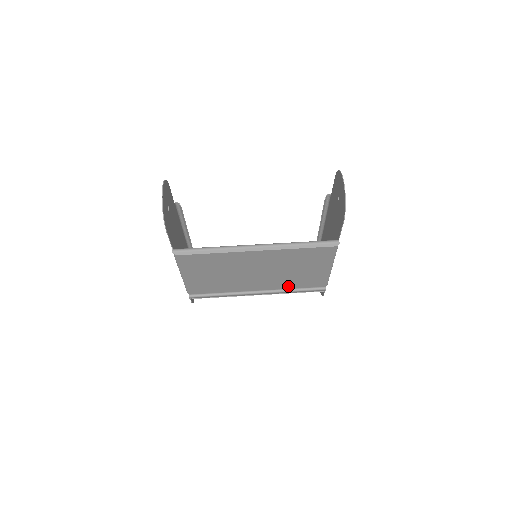
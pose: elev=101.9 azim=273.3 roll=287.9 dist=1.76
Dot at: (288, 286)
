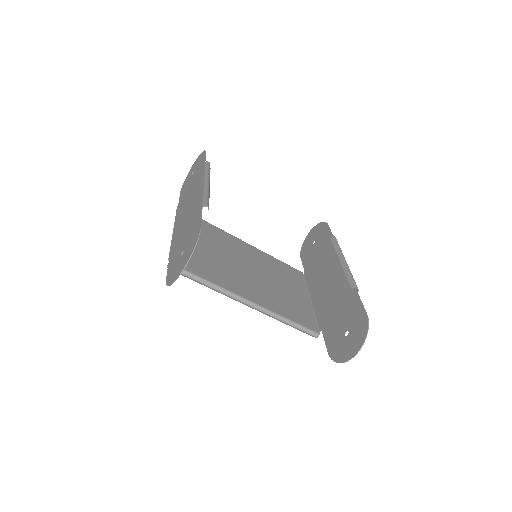
Dot at: (271, 259)
